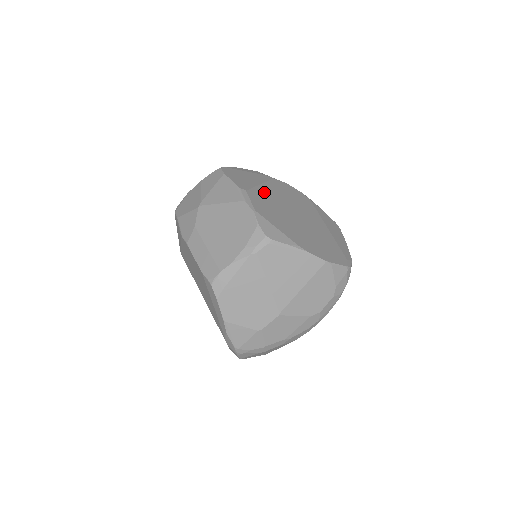
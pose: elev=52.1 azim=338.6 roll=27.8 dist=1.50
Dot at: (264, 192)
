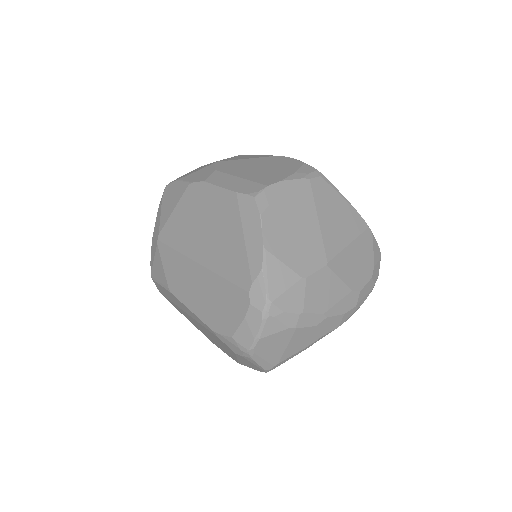
Dot at: occluded
